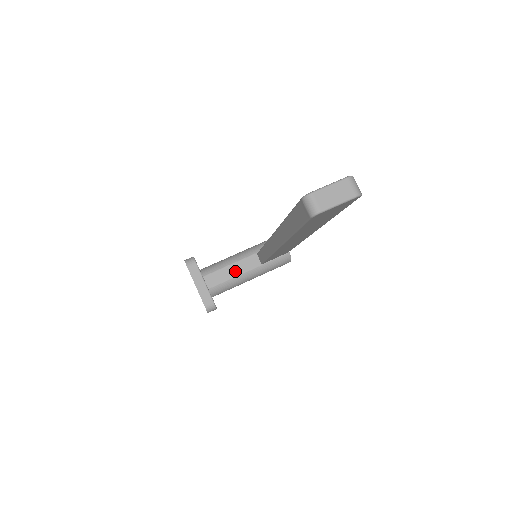
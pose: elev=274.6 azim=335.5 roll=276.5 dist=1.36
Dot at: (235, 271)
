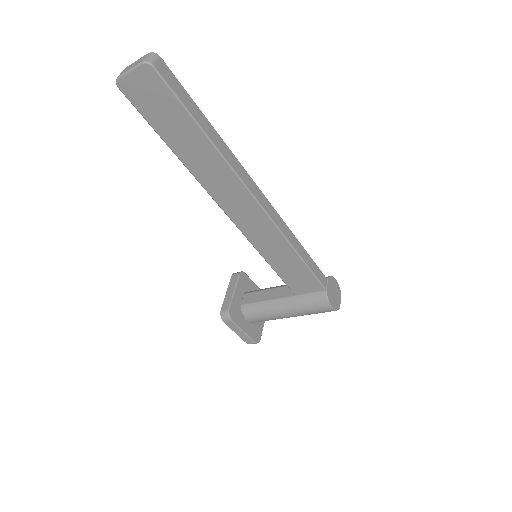
Dot at: (270, 295)
